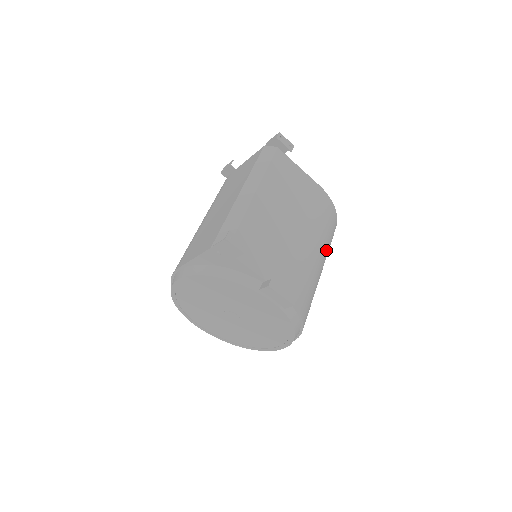
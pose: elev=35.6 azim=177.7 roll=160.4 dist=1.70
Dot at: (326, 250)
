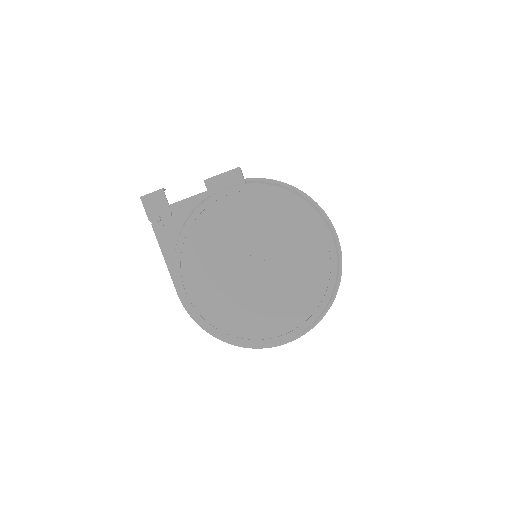
Dot at: occluded
